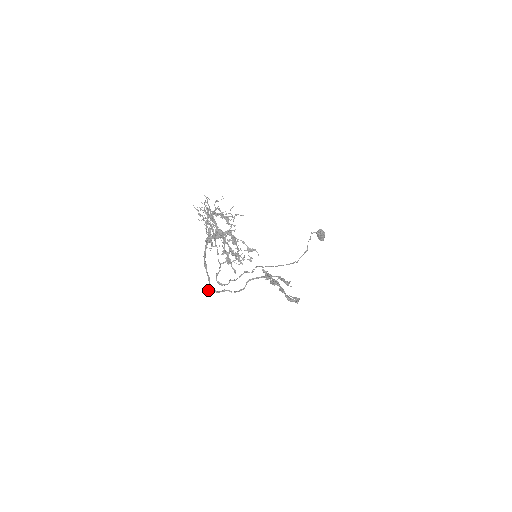
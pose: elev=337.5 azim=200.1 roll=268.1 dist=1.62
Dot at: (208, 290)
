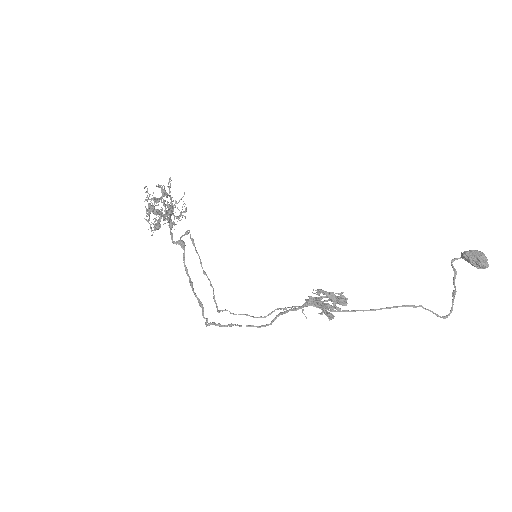
Dot at: (205, 324)
